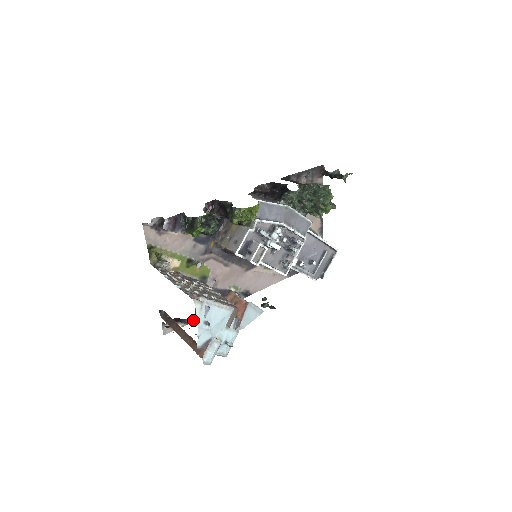
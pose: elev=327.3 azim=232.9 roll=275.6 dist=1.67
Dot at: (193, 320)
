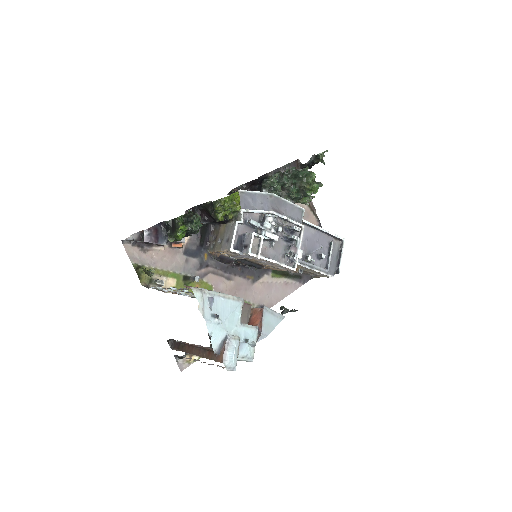
Dot at: occluded
